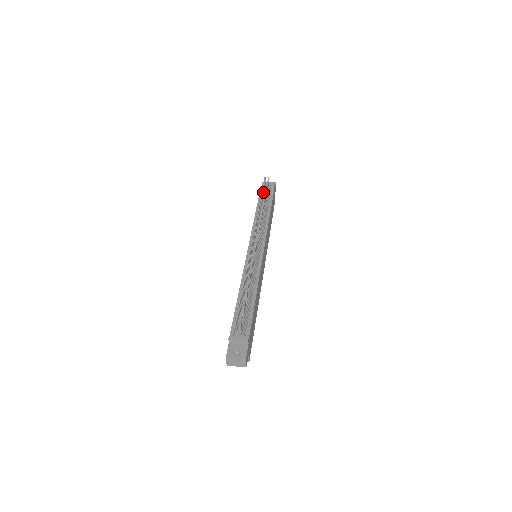
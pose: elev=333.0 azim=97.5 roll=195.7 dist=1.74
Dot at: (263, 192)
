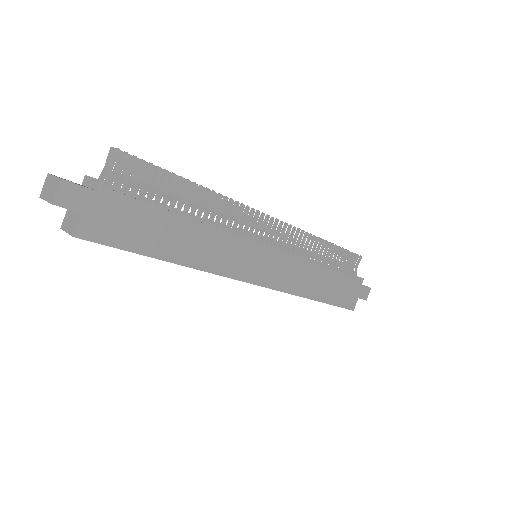
Dot at: occluded
